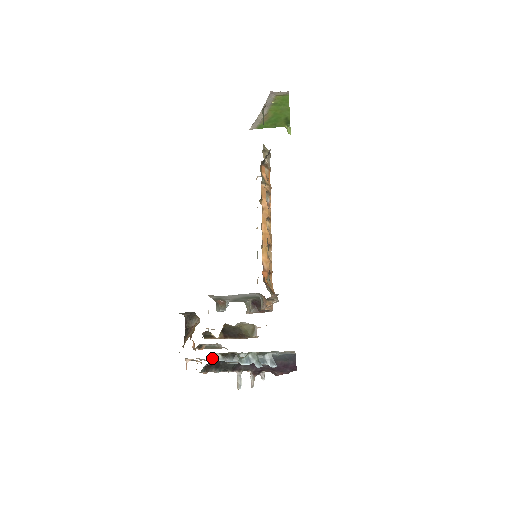
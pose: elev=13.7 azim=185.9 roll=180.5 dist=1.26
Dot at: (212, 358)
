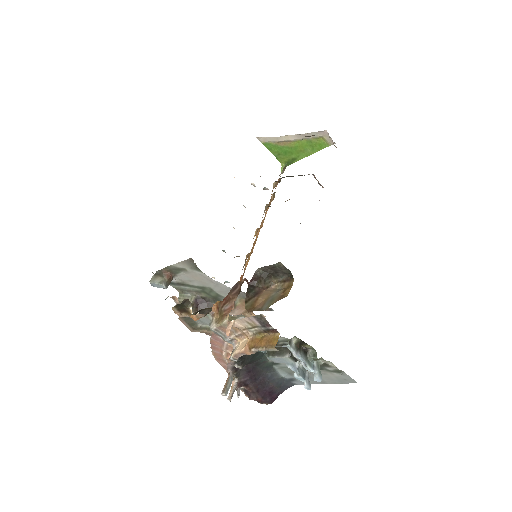
Dot at: (290, 341)
